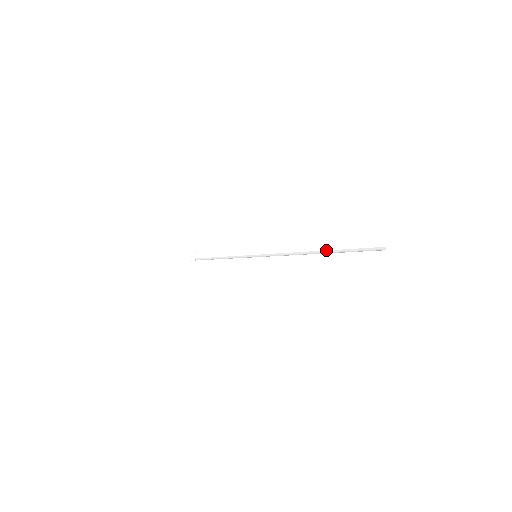
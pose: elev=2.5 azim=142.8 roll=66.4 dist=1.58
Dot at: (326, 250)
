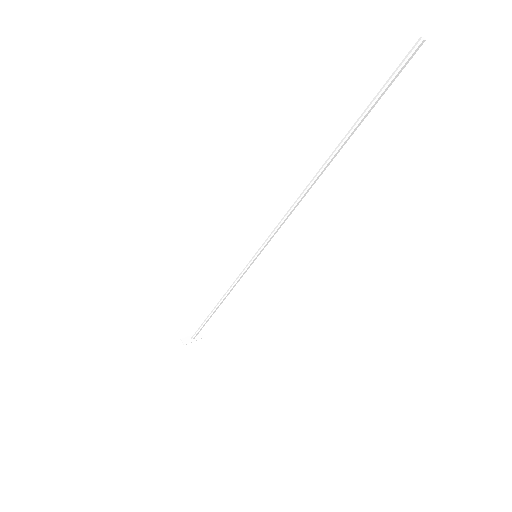
Dot at: (340, 144)
